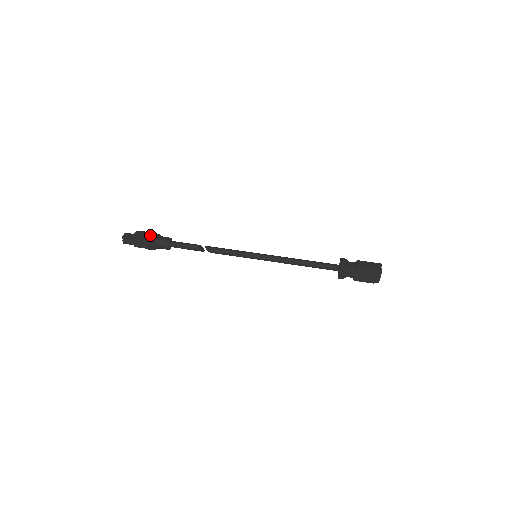
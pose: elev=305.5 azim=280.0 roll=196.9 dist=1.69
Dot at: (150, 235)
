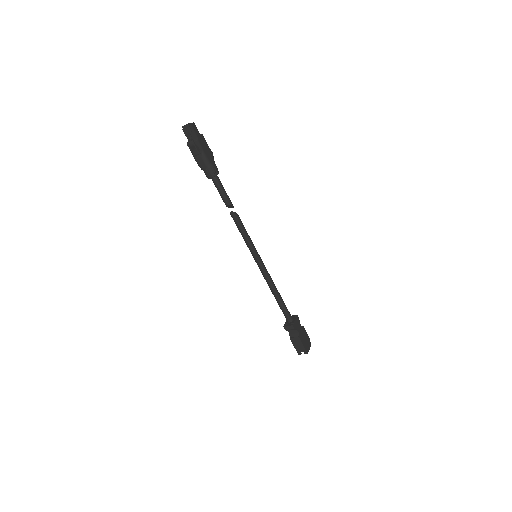
Dot at: (198, 158)
